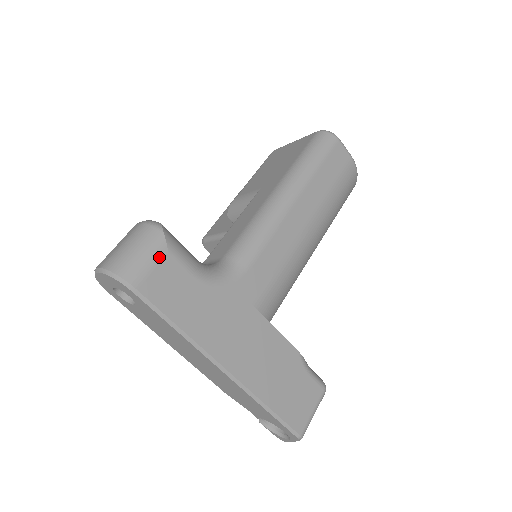
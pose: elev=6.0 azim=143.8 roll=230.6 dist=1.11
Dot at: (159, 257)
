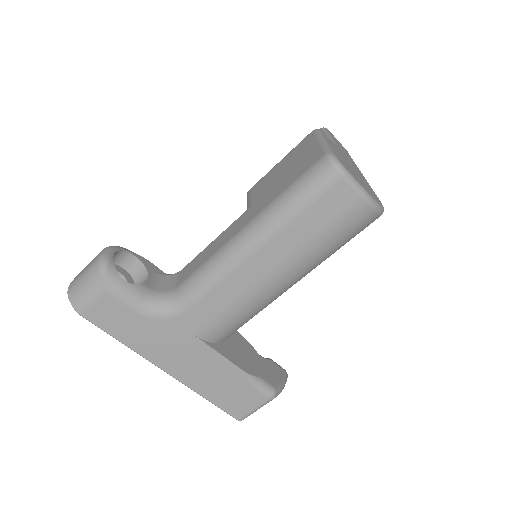
Dot at: (100, 297)
